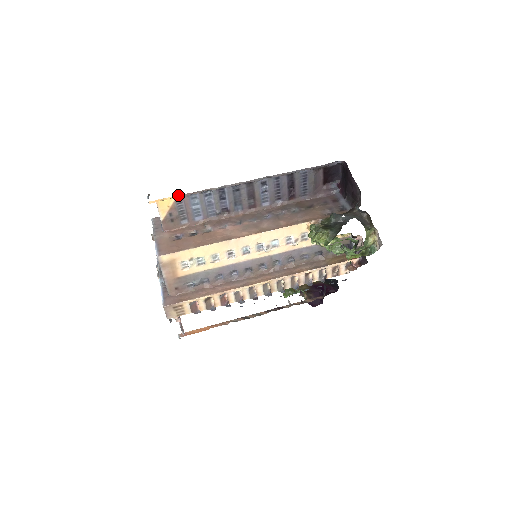
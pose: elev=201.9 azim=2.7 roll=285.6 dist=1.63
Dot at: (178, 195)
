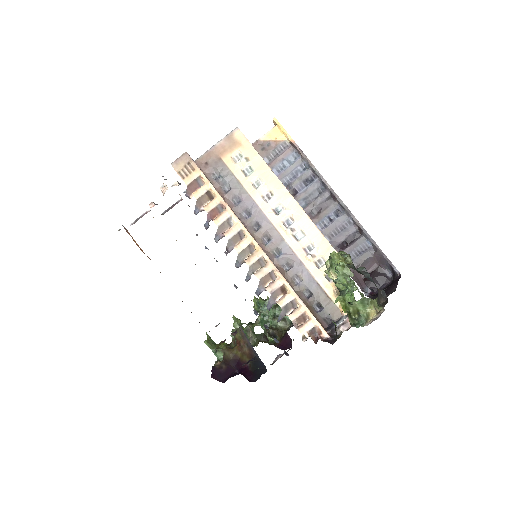
Dot at: (292, 139)
